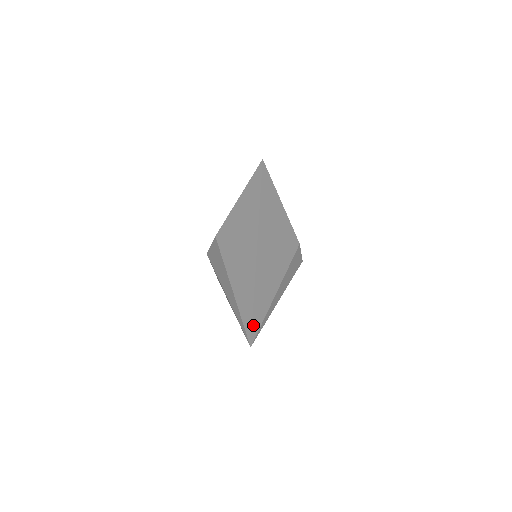
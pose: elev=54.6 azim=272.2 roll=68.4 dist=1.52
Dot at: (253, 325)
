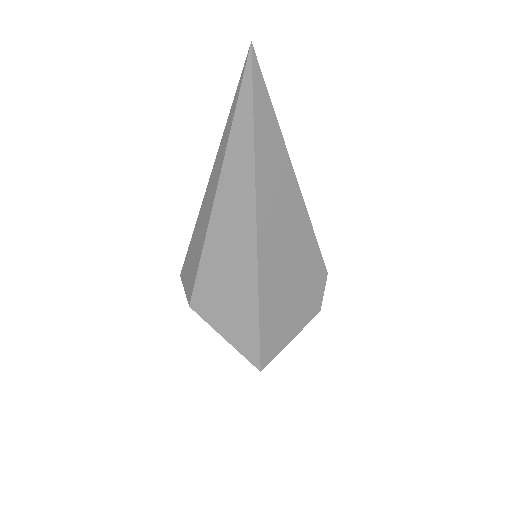
Dot at: occluded
